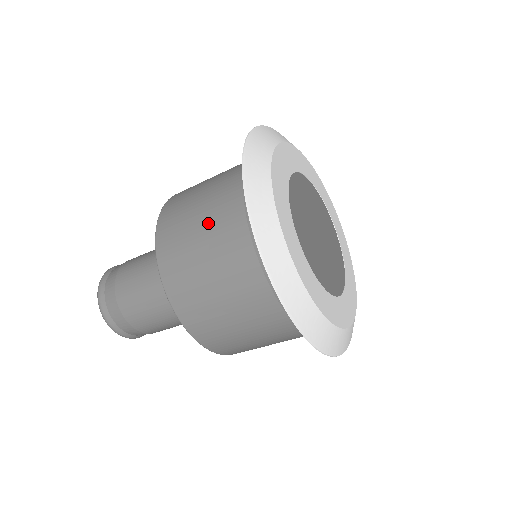
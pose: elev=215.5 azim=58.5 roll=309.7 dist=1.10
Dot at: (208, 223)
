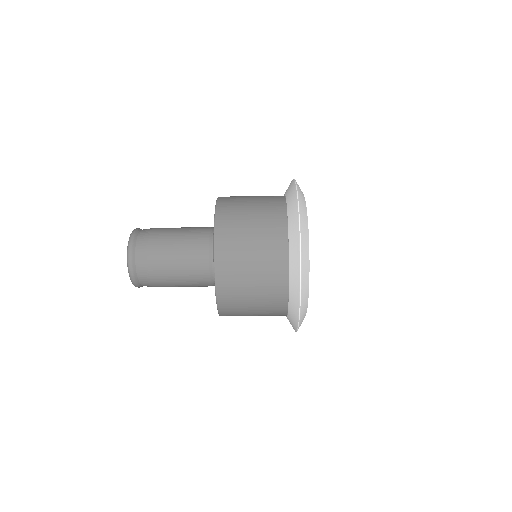
Dot at: occluded
